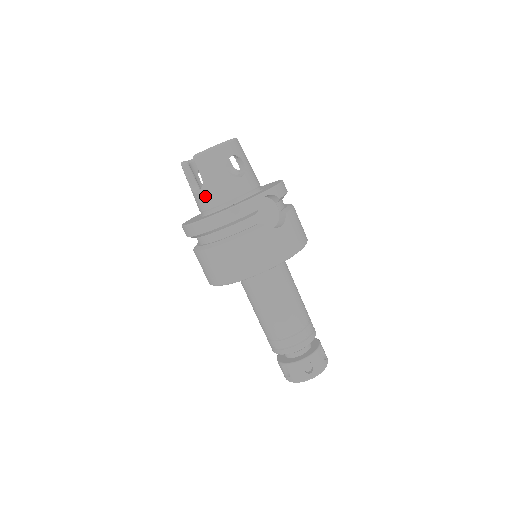
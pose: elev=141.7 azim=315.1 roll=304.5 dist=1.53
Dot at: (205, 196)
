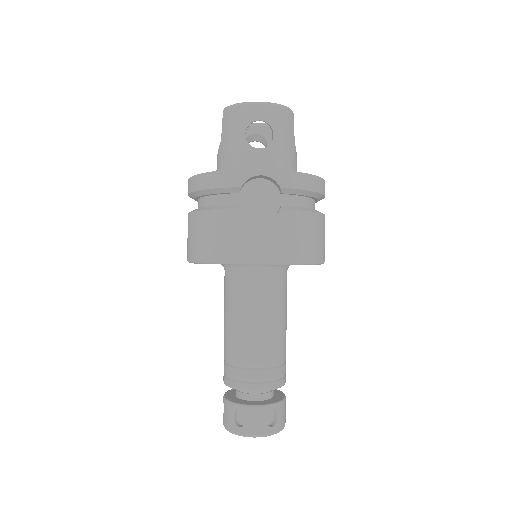
Dot at: (218, 158)
